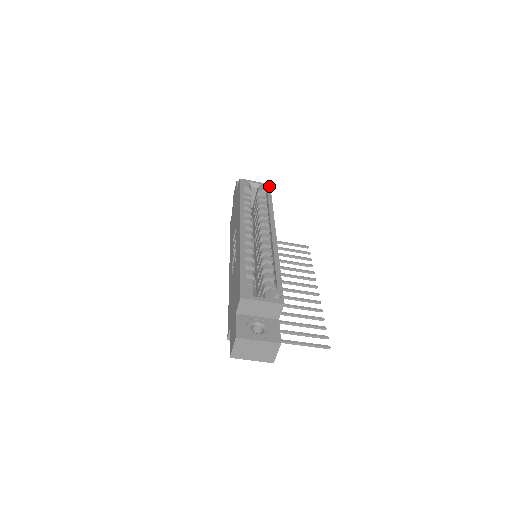
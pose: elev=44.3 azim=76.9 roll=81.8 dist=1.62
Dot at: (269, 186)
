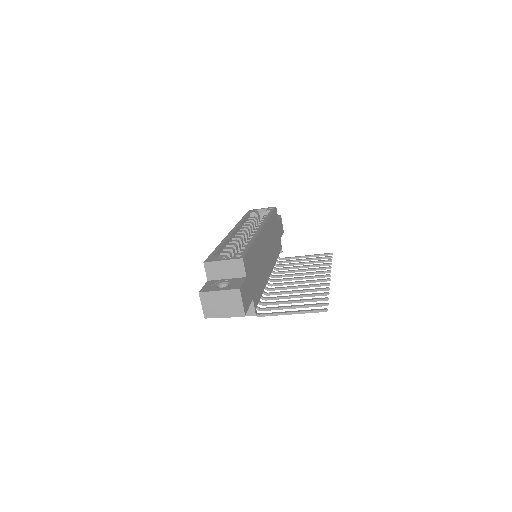
Dot at: (274, 207)
